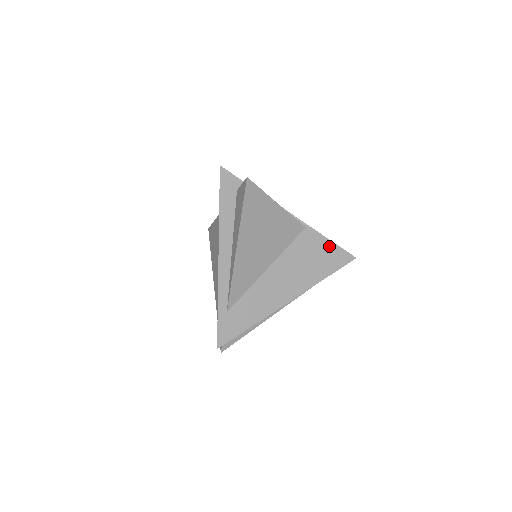
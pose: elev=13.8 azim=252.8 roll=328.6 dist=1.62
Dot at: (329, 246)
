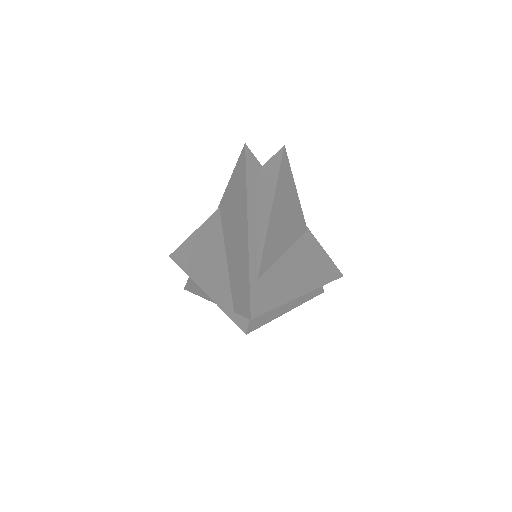
Dot at: (325, 255)
